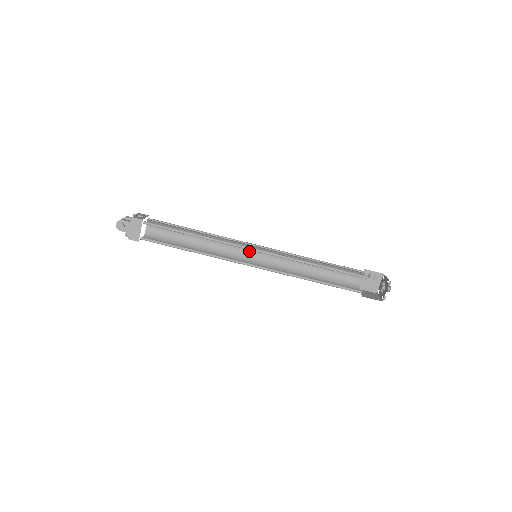
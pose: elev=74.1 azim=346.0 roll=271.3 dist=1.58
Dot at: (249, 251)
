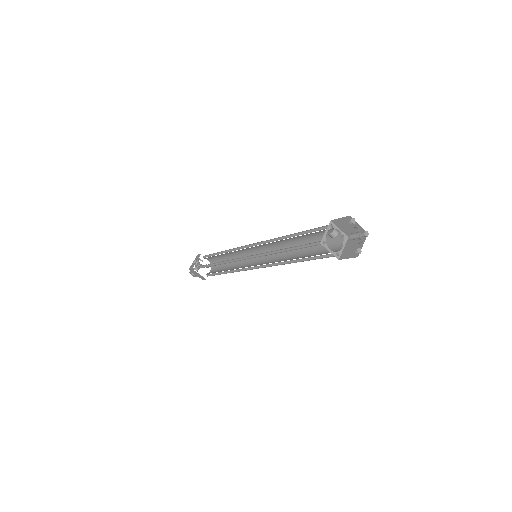
Dot at: (255, 249)
